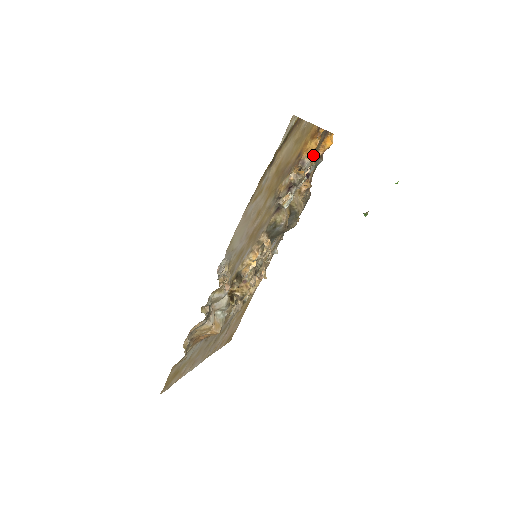
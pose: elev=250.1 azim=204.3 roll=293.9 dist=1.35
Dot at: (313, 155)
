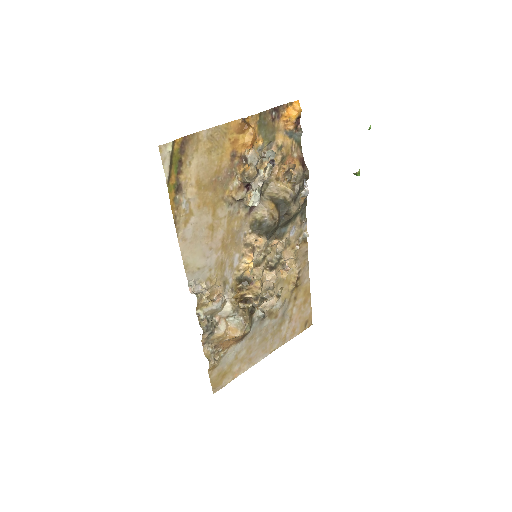
Dot at: (267, 140)
